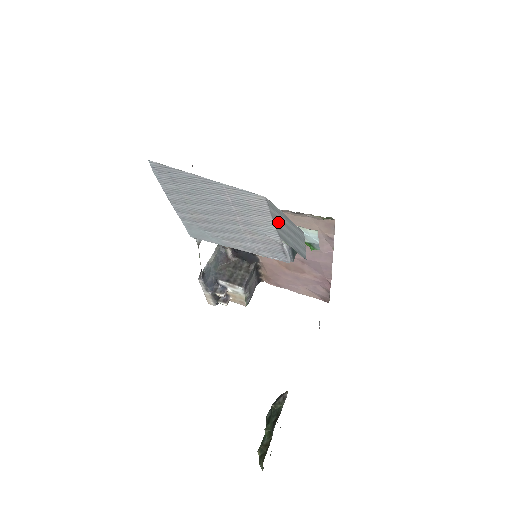
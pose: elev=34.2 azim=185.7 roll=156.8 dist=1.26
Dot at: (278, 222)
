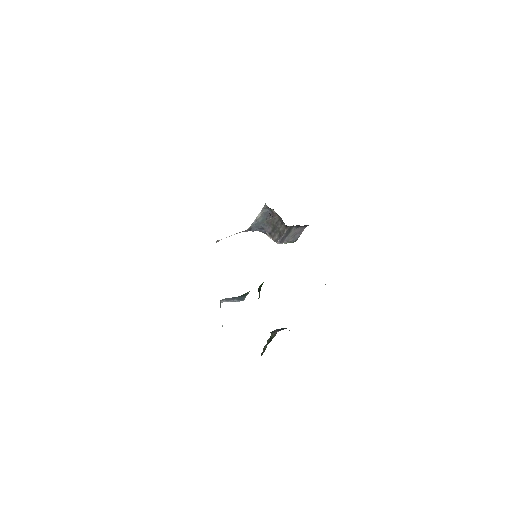
Dot at: occluded
